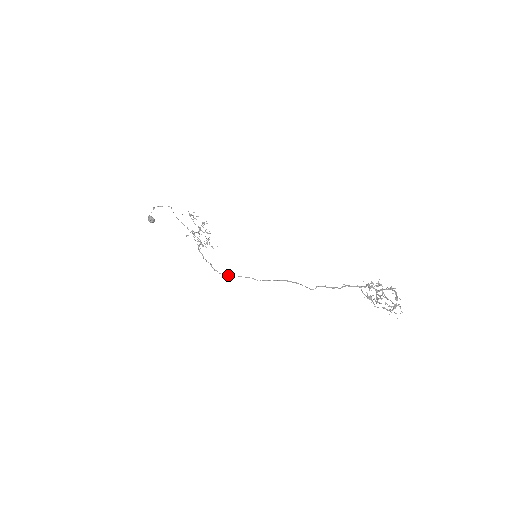
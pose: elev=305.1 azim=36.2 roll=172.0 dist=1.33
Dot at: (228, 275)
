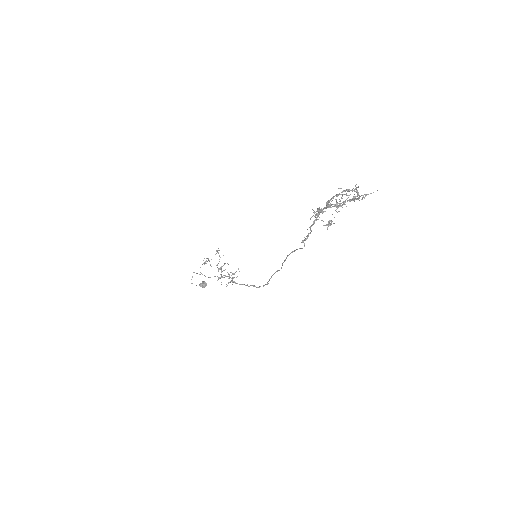
Dot at: (267, 283)
